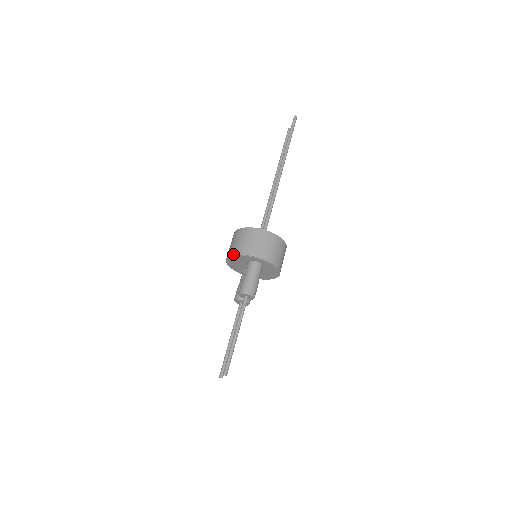
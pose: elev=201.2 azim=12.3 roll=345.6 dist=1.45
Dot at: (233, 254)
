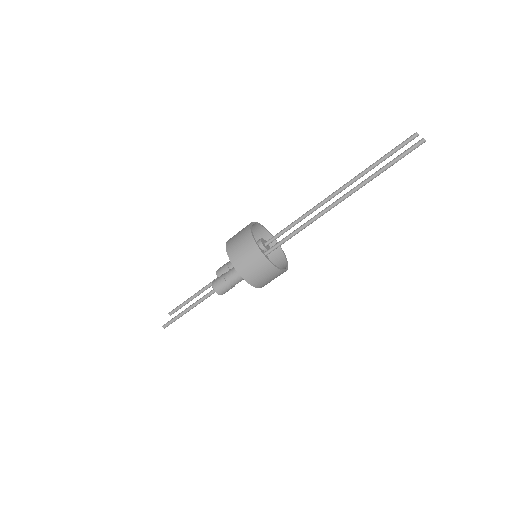
Dot at: (227, 252)
